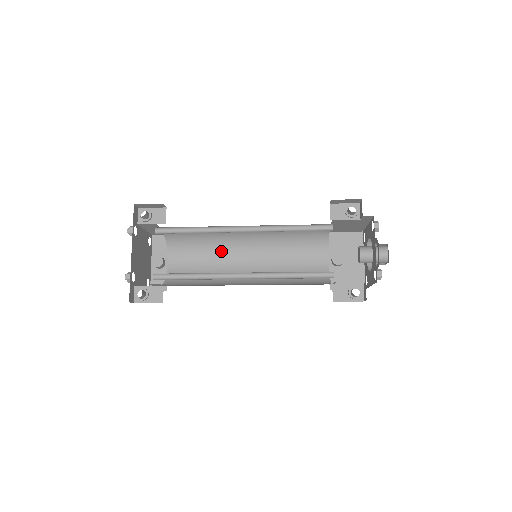
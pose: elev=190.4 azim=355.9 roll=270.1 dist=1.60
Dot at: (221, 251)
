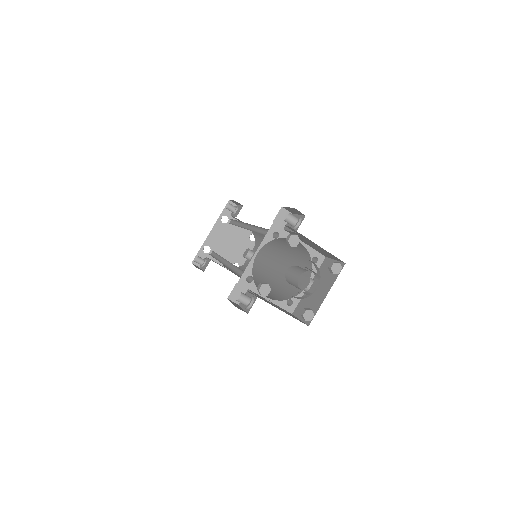
Dot at: (270, 255)
